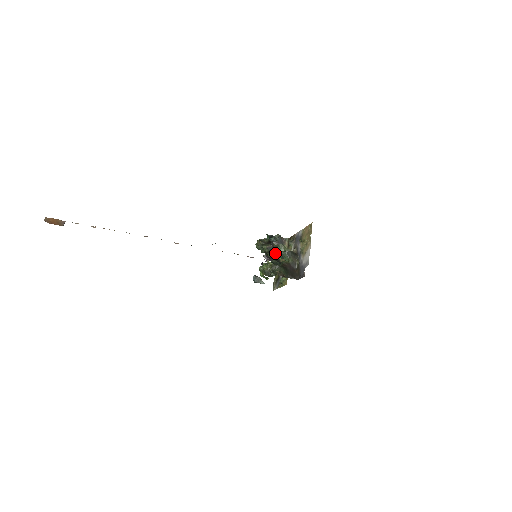
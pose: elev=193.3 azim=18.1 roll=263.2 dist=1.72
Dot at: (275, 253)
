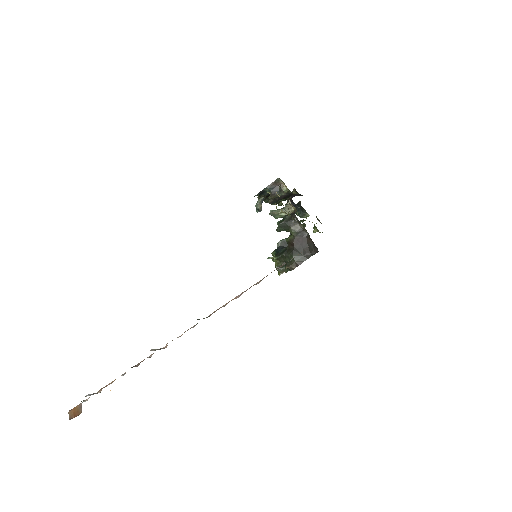
Dot at: occluded
